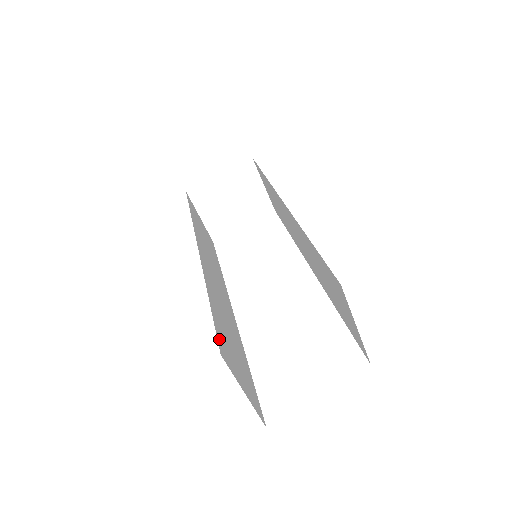
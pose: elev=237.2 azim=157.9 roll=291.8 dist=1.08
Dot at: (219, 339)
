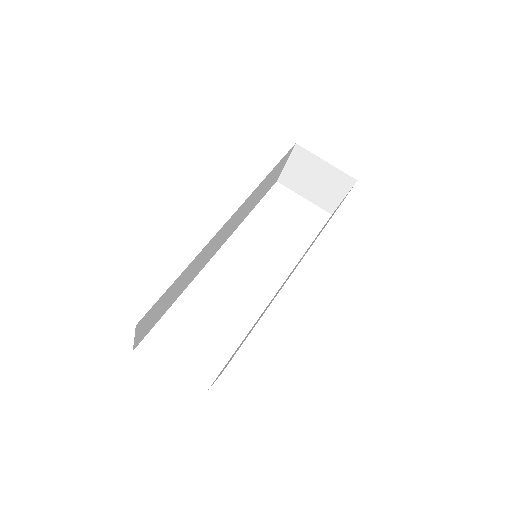
Dot at: (150, 310)
